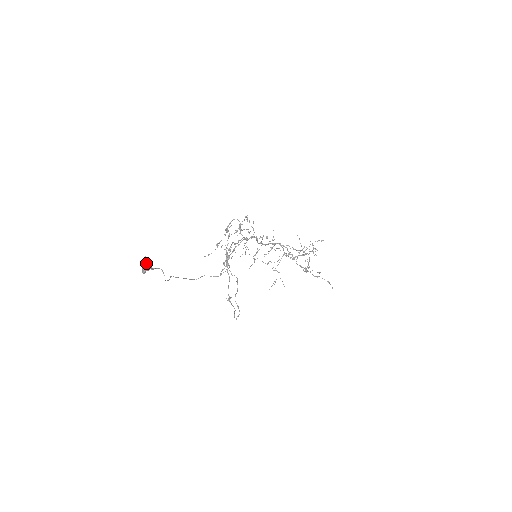
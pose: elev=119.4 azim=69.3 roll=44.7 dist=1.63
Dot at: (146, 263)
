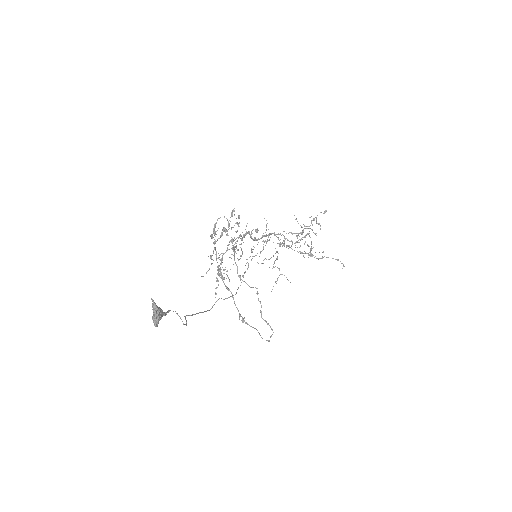
Dot at: (156, 309)
